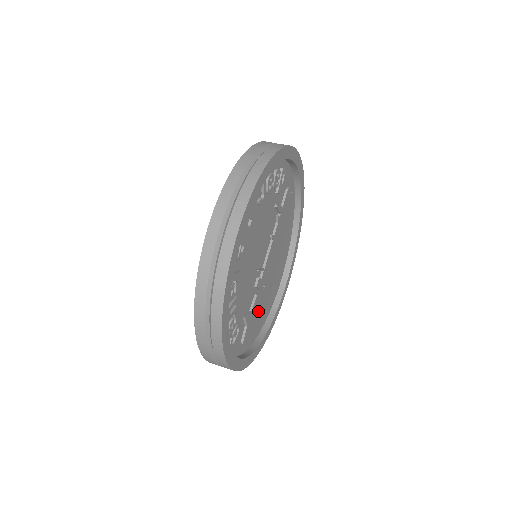
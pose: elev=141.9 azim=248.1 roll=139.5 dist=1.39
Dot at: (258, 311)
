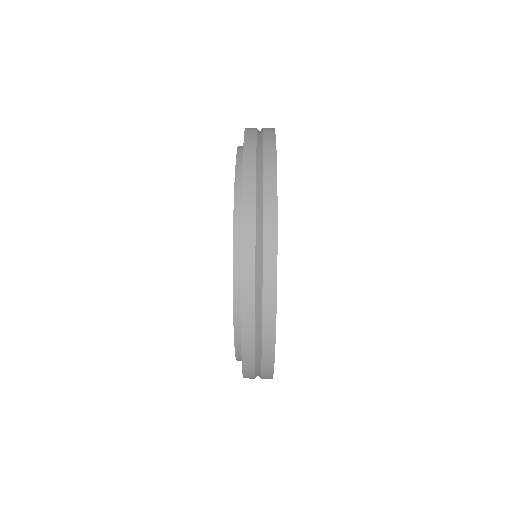
Dot at: occluded
